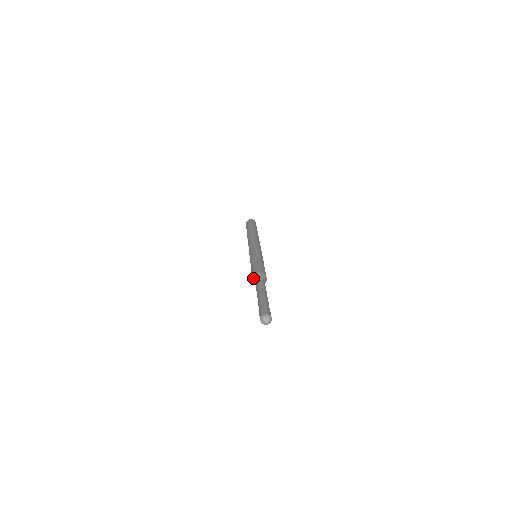
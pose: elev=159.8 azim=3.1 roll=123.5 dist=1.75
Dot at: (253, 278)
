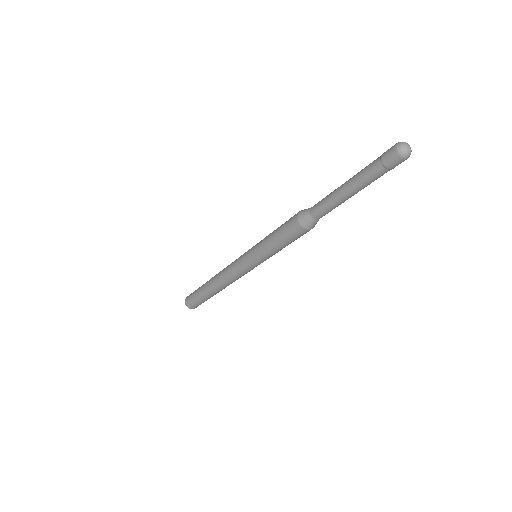
Dot at: (301, 221)
